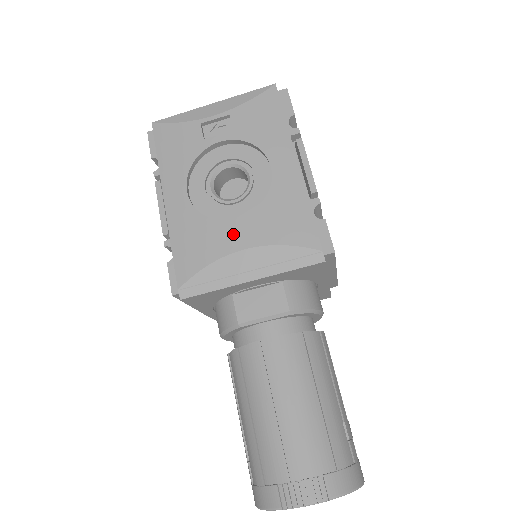
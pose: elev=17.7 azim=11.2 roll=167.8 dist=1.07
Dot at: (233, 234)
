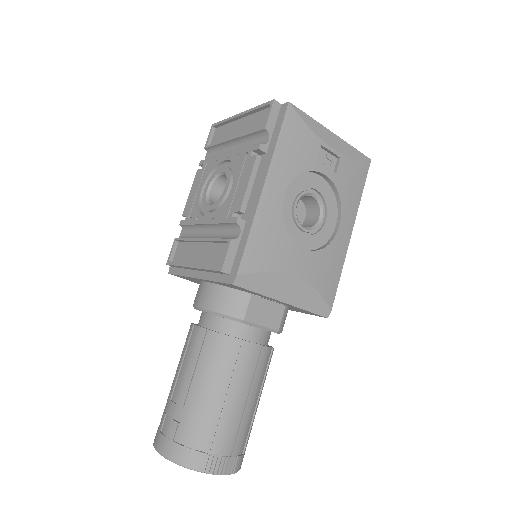
Dot at: (296, 260)
